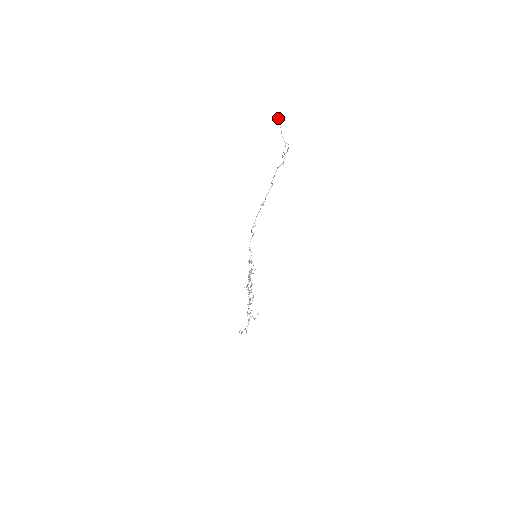
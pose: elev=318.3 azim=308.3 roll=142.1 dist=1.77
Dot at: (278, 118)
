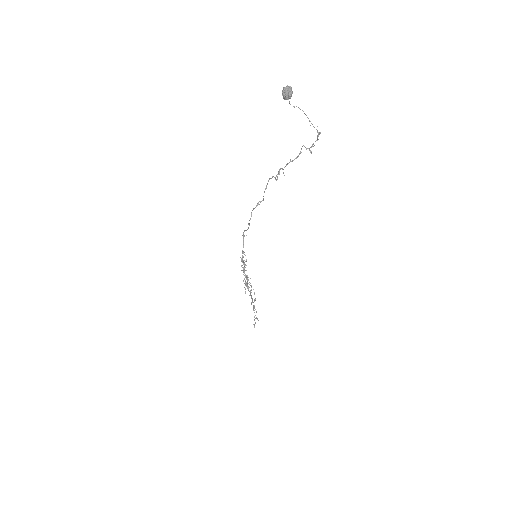
Dot at: (290, 97)
